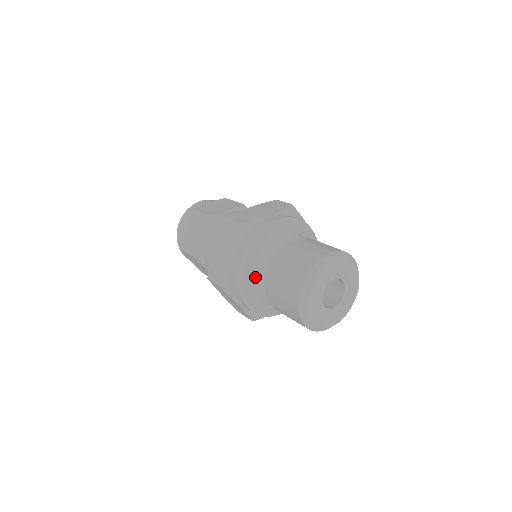
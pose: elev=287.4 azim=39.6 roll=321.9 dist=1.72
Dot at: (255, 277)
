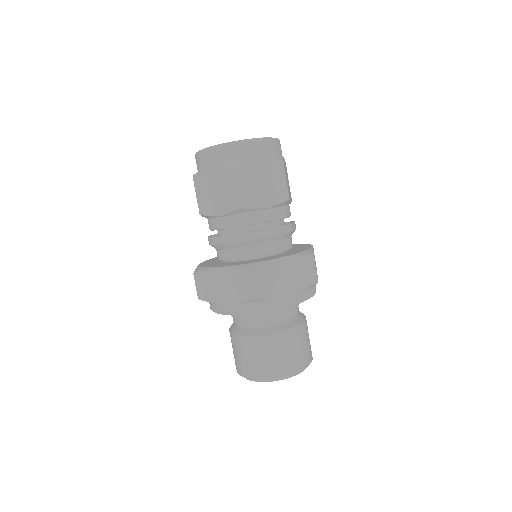
Dot at: occluded
